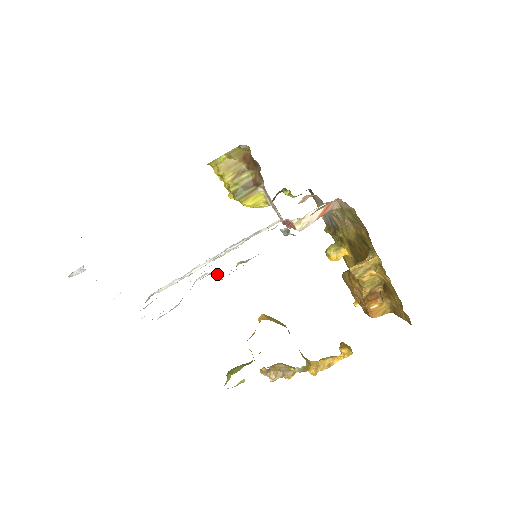
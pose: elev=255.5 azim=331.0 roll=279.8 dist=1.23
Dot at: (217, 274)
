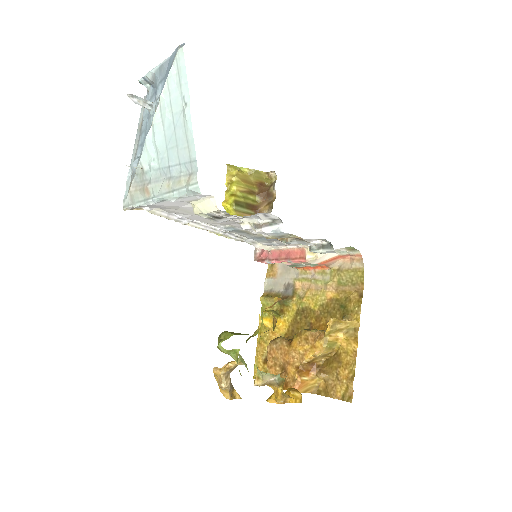
Dot at: (279, 224)
